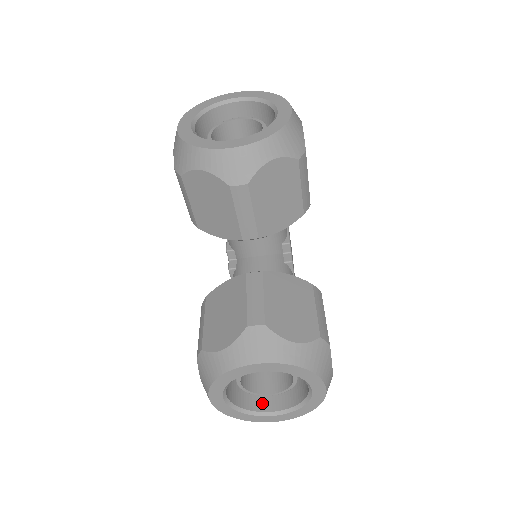
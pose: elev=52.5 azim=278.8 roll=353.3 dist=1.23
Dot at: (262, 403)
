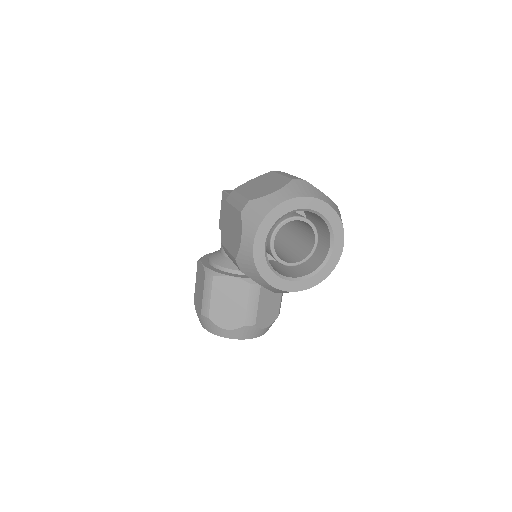
Dot at: occluded
